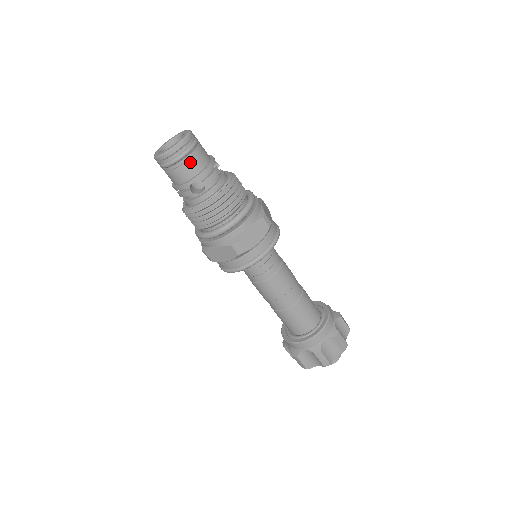
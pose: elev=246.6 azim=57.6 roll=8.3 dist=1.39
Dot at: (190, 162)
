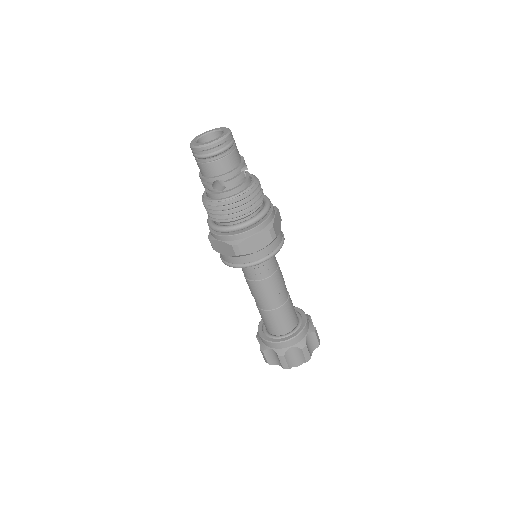
Dot at: (219, 162)
